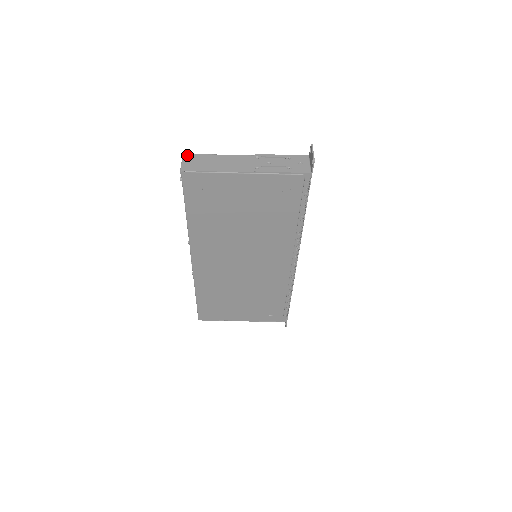
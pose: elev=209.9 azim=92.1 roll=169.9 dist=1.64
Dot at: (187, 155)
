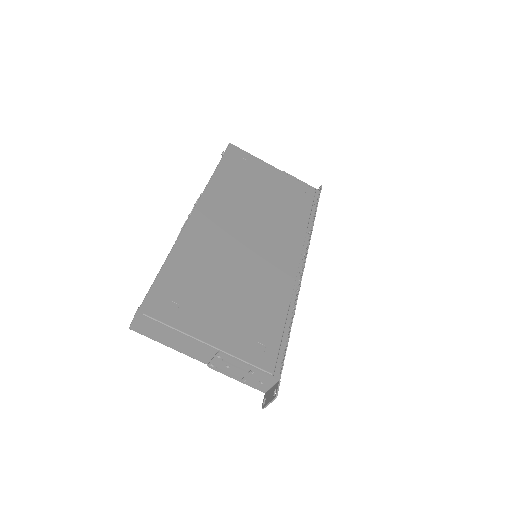
Dot at: occluded
